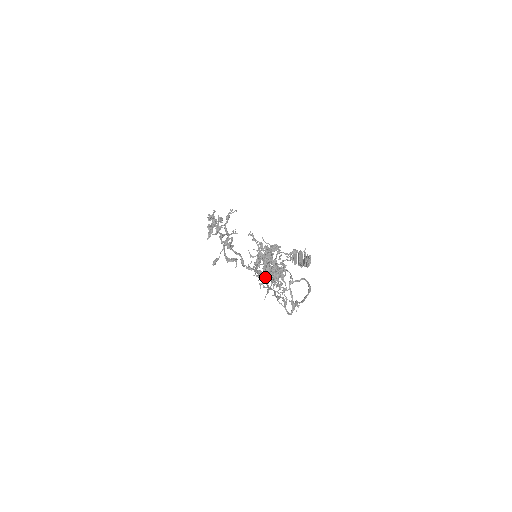
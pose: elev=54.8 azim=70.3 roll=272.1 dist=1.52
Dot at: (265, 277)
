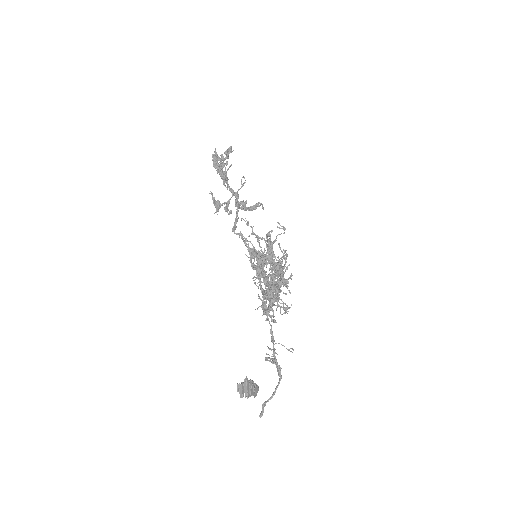
Dot at: occluded
